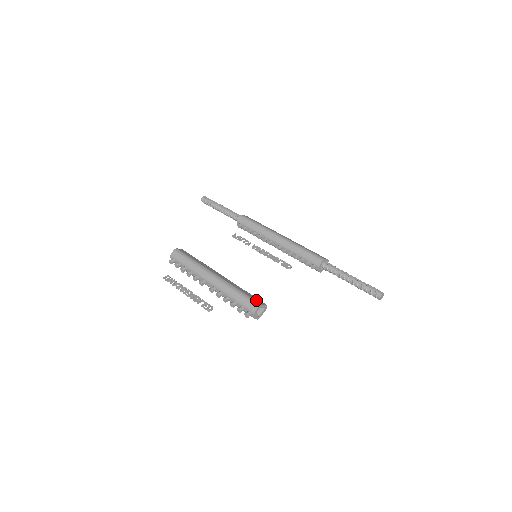
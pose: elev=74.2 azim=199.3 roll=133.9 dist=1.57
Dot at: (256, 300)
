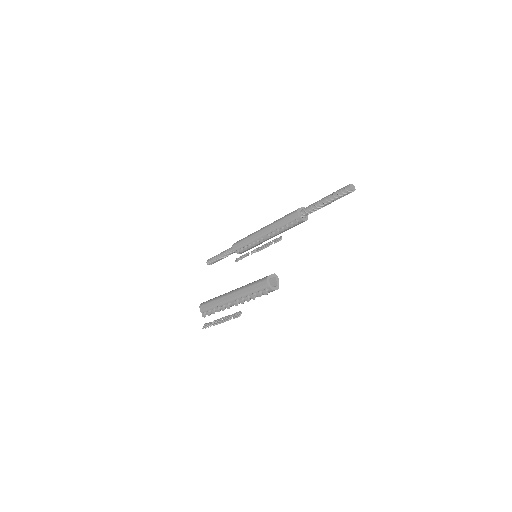
Dot at: (264, 277)
